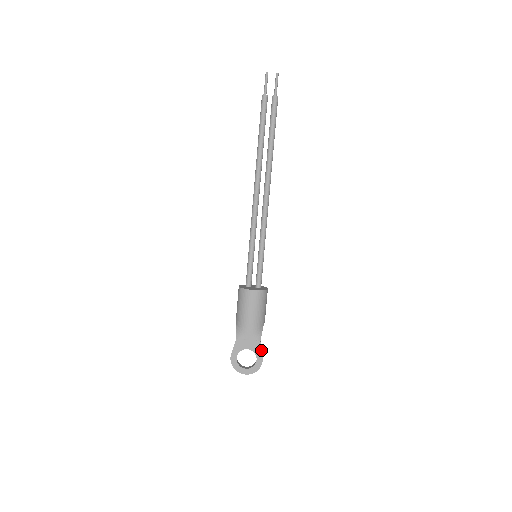
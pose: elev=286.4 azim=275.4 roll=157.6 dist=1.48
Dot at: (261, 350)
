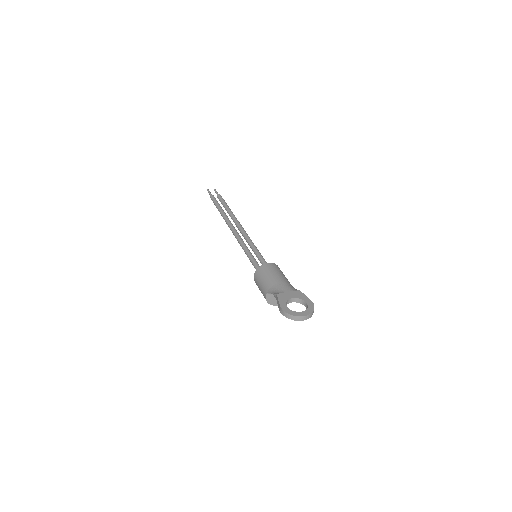
Dot at: (305, 296)
